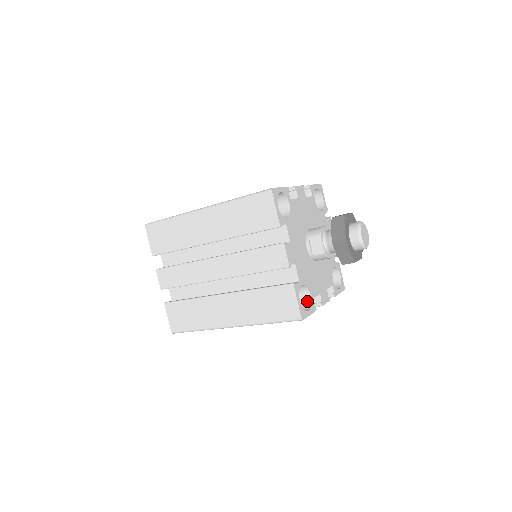
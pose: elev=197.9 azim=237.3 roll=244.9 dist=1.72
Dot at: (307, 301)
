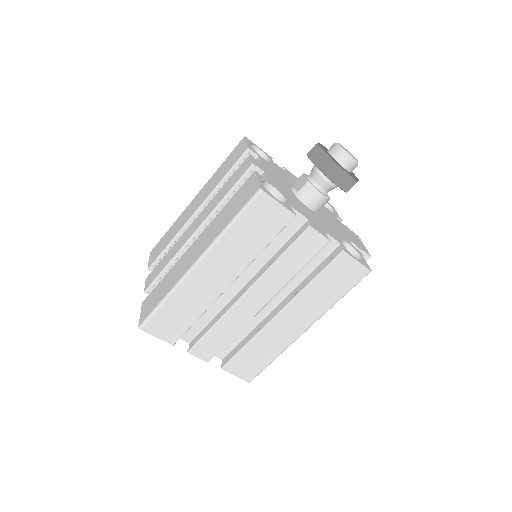
Dot at: occluded
